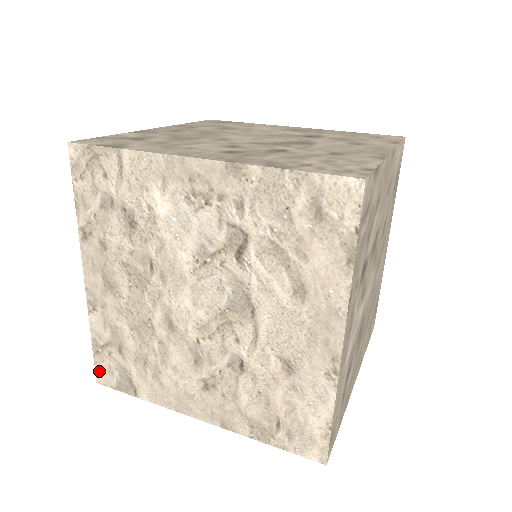
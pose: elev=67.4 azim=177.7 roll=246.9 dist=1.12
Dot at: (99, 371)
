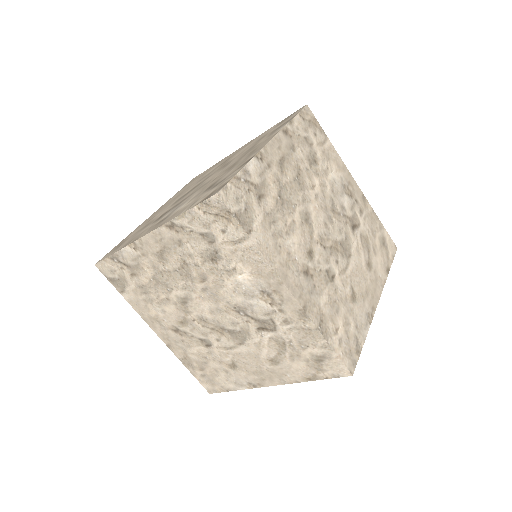
Dot at: (103, 264)
